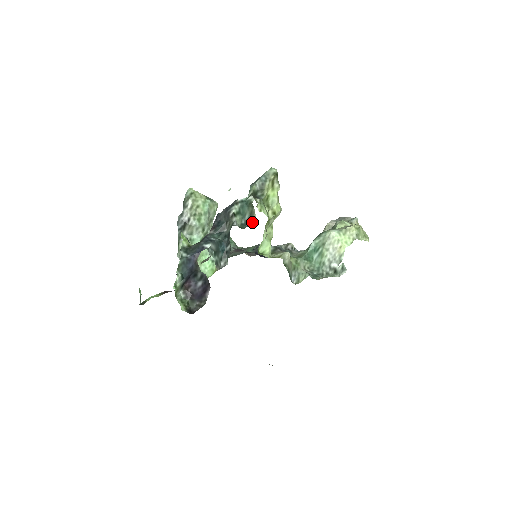
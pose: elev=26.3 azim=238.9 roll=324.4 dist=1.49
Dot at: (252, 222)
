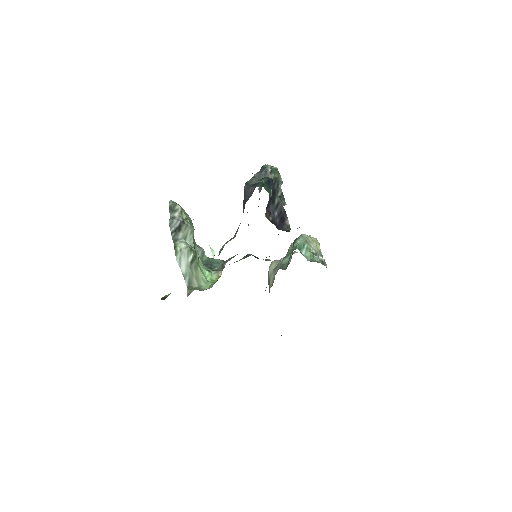
Dot at: occluded
